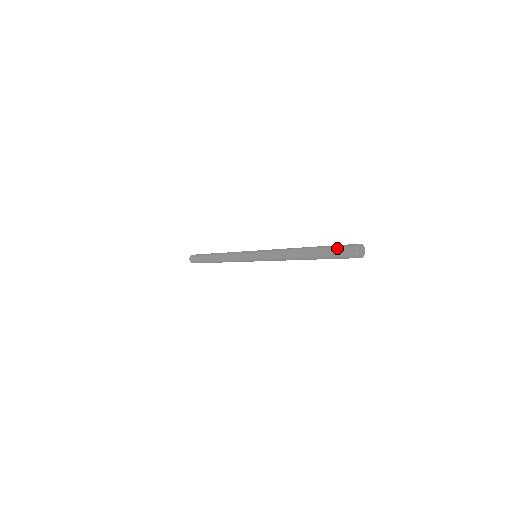
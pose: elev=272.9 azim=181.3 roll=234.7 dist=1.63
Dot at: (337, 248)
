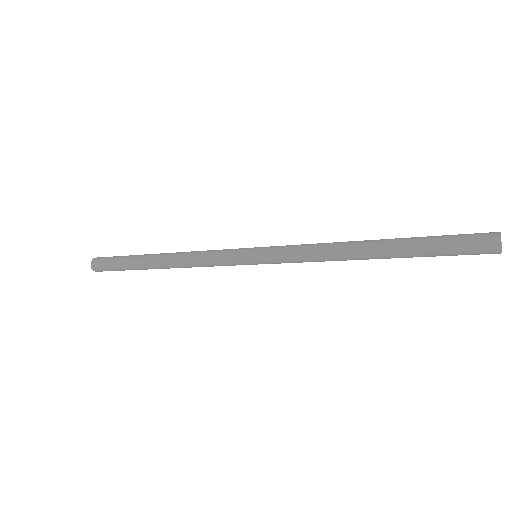
Dot at: (458, 234)
